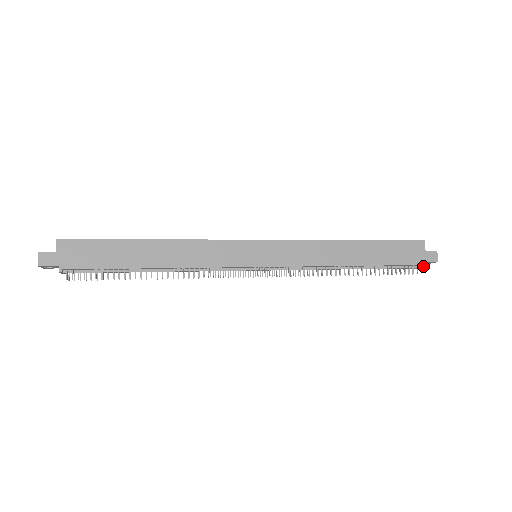
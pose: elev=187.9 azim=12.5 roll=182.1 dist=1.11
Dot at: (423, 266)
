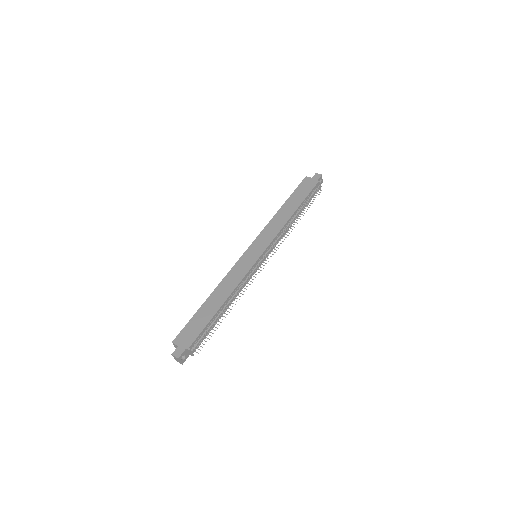
Dot at: (319, 182)
